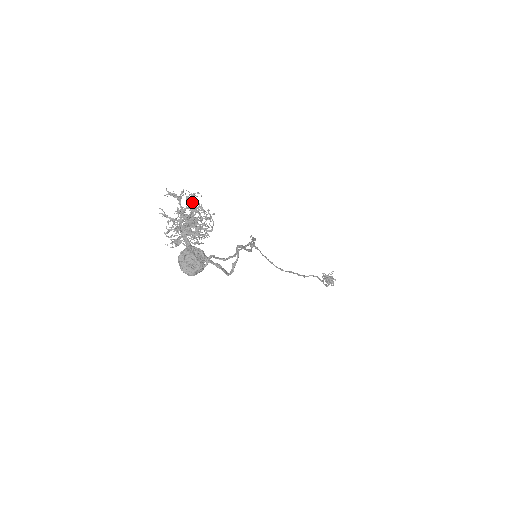
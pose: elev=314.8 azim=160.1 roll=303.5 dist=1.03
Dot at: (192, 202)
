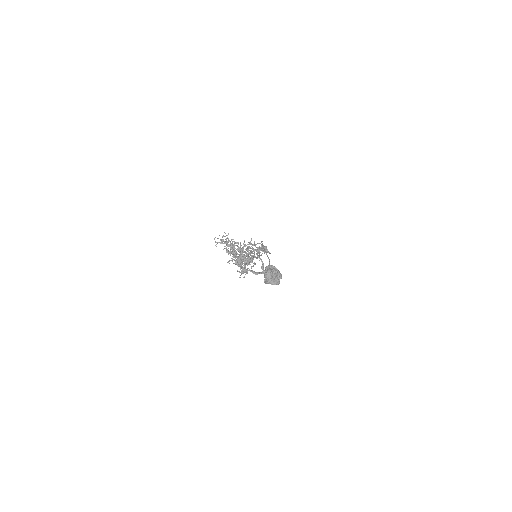
Dot at: (227, 241)
